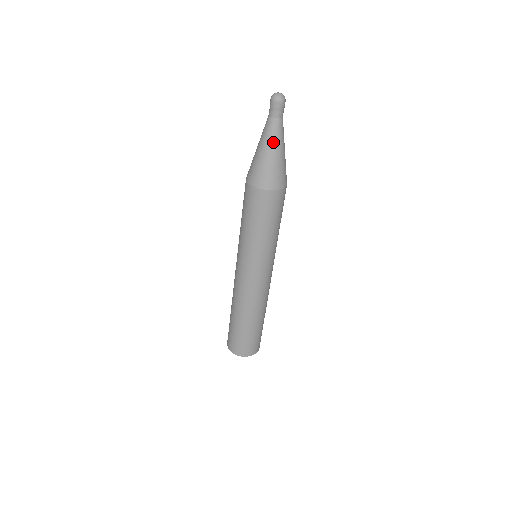
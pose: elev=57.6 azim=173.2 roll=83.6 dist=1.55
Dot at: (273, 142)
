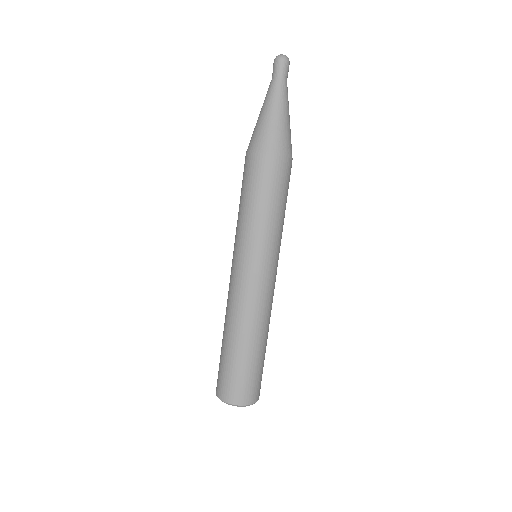
Dot at: (284, 104)
